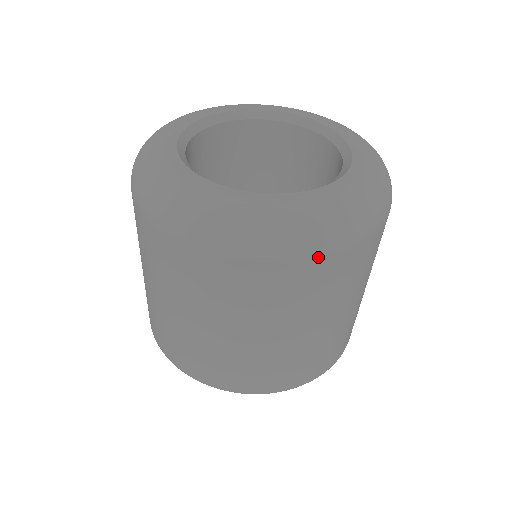
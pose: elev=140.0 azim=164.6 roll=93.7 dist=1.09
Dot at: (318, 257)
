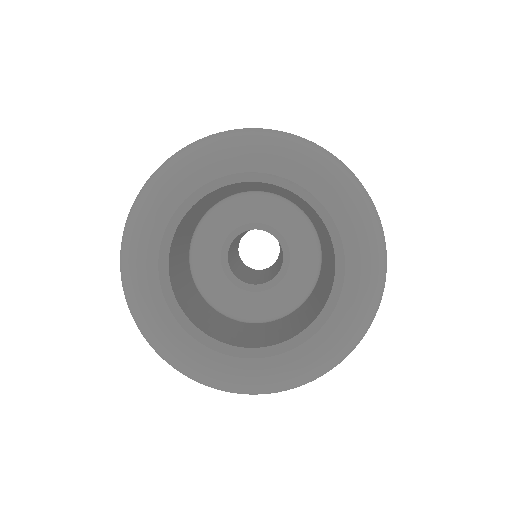
Dot at: occluded
